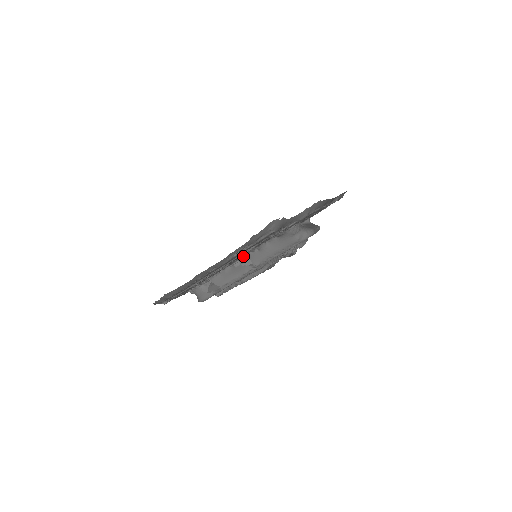
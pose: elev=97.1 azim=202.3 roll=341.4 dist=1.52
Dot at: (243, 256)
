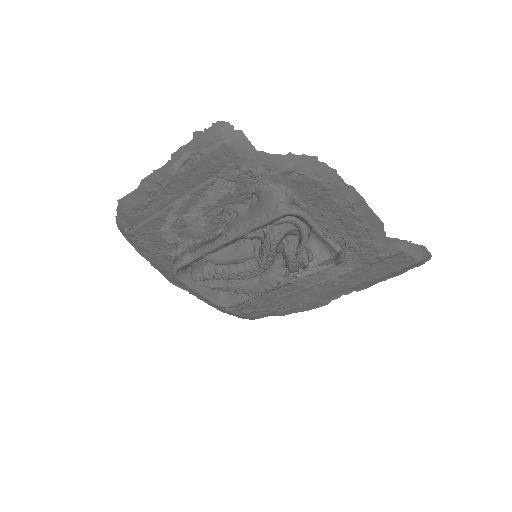
Dot at: (216, 211)
